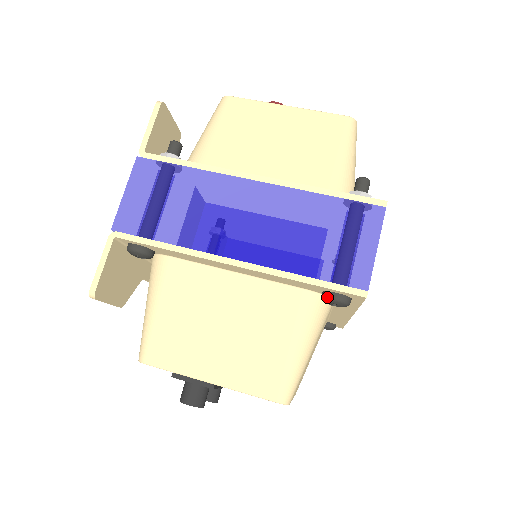
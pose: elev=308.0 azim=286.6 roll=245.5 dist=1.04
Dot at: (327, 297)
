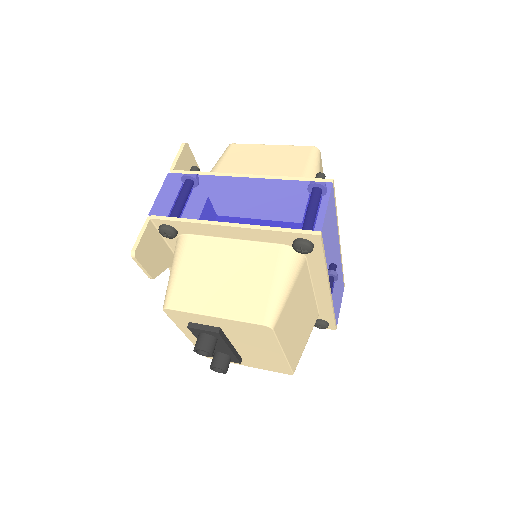
Dot at: (295, 242)
